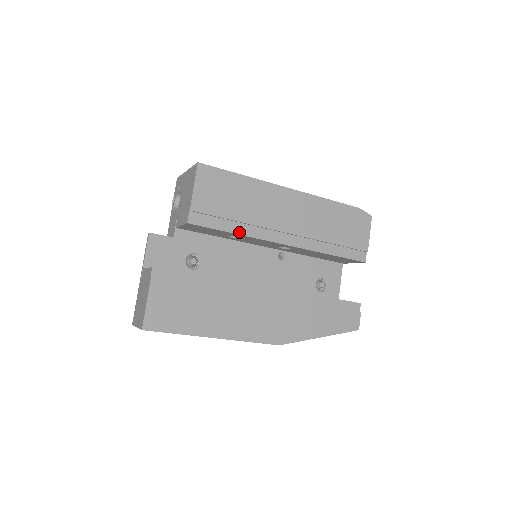
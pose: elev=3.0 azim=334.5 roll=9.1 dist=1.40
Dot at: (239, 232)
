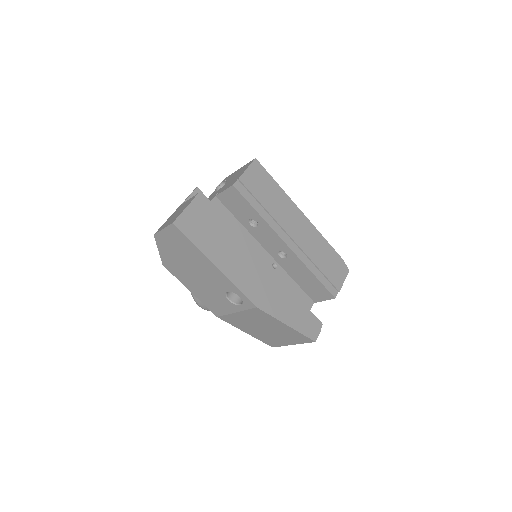
Dot at: (262, 215)
